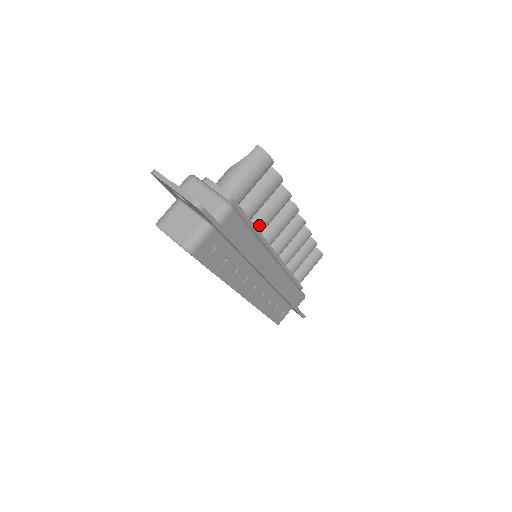
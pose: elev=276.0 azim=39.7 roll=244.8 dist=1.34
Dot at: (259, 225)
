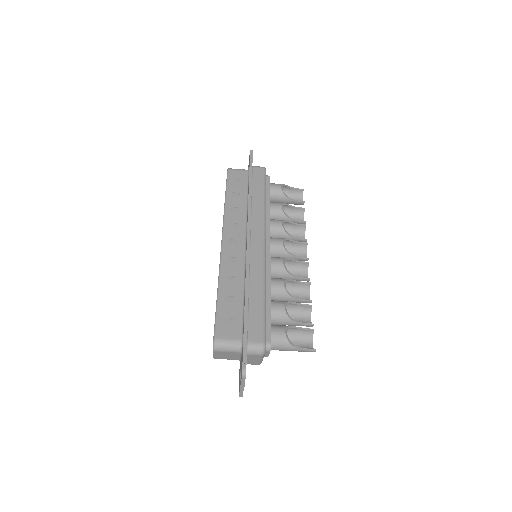
Dot at: occluded
